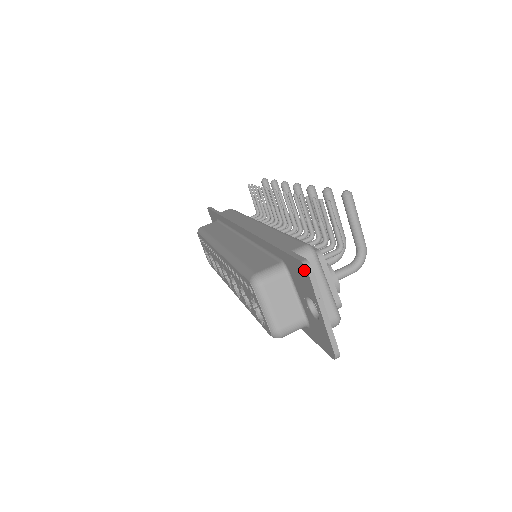
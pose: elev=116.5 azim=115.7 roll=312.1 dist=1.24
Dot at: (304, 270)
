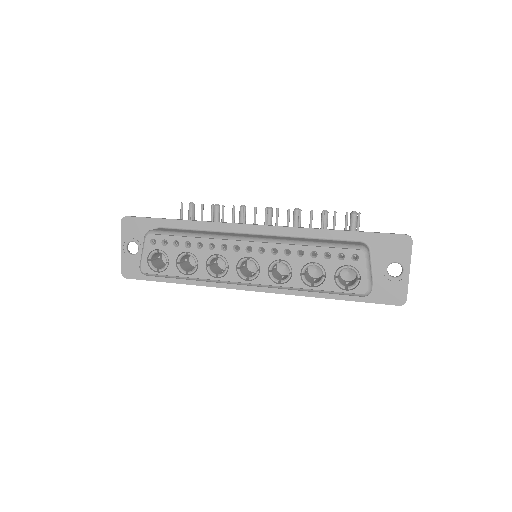
Dot at: (407, 240)
